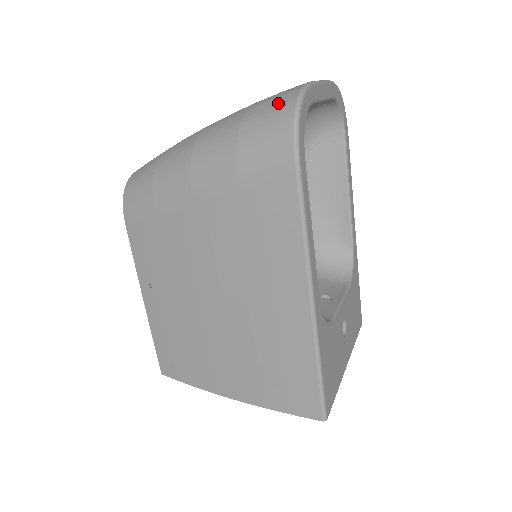
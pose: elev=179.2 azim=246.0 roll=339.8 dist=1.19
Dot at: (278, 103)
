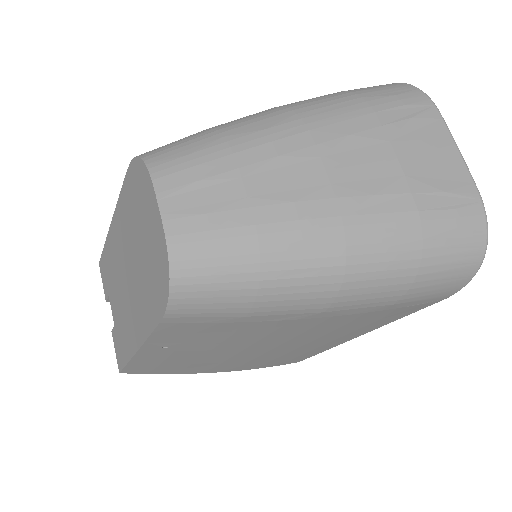
Dot at: (466, 242)
